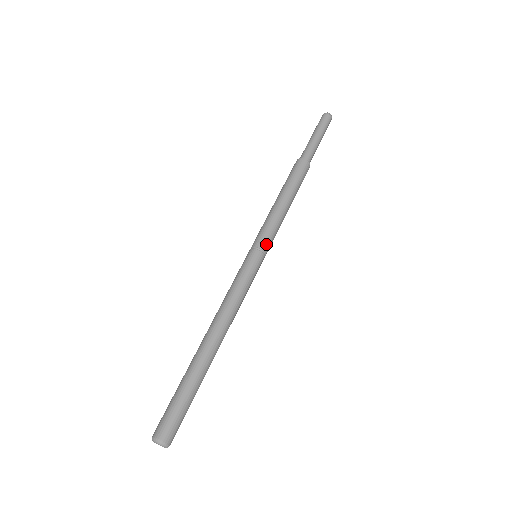
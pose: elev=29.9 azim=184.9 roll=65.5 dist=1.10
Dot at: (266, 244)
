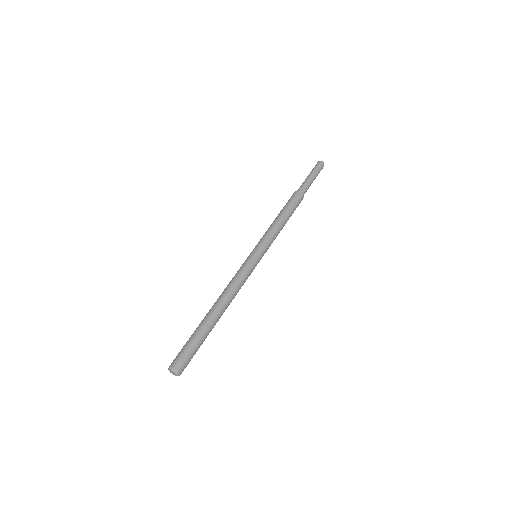
Dot at: (259, 245)
